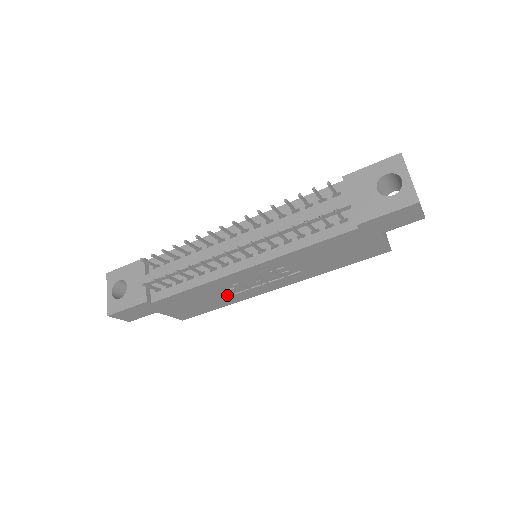
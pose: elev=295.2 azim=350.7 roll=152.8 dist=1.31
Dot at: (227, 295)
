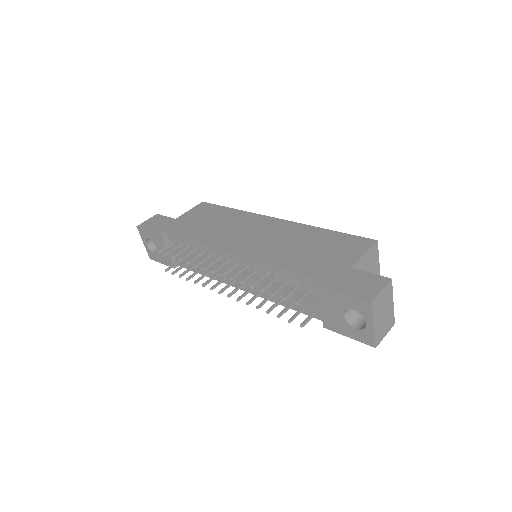
Dot at: occluded
